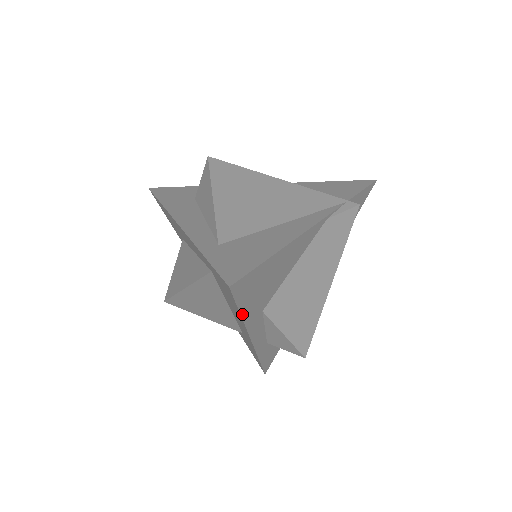
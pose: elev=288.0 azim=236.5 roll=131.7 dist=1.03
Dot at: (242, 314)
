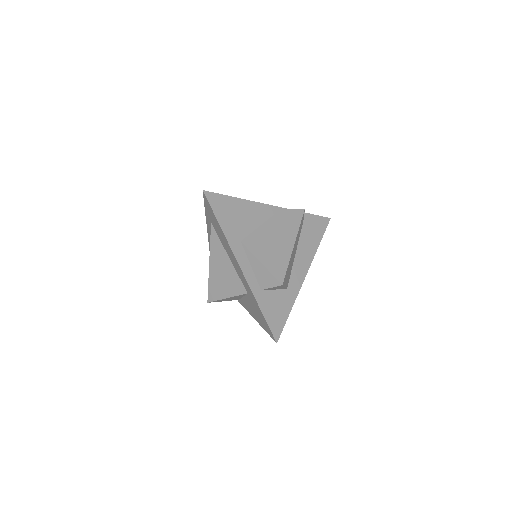
Dot at: (220, 224)
